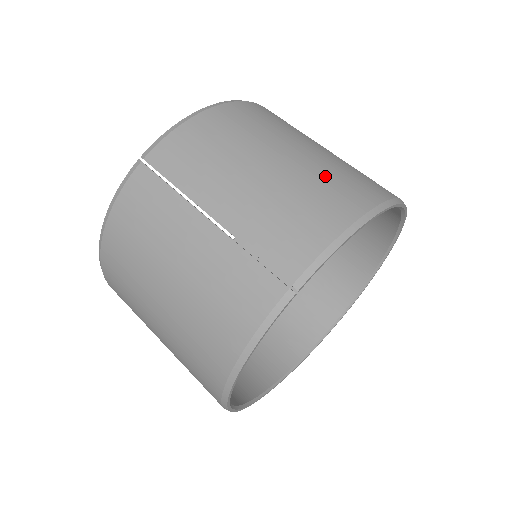
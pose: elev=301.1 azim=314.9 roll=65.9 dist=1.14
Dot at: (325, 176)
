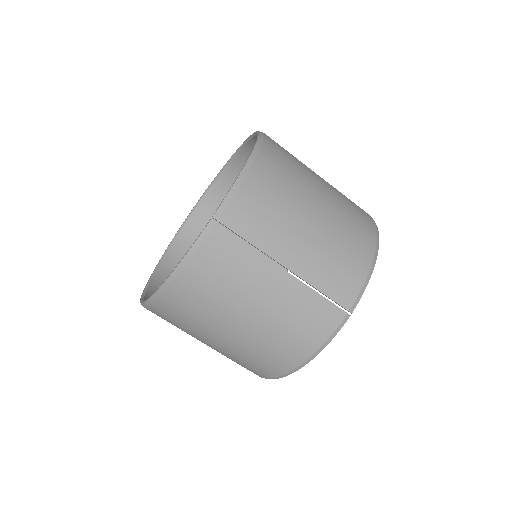
Dot at: (346, 219)
